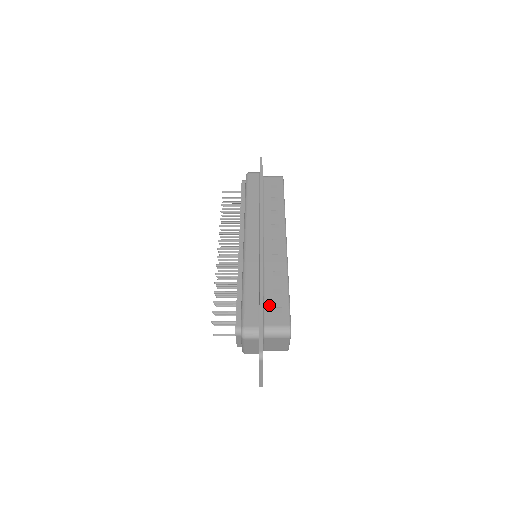
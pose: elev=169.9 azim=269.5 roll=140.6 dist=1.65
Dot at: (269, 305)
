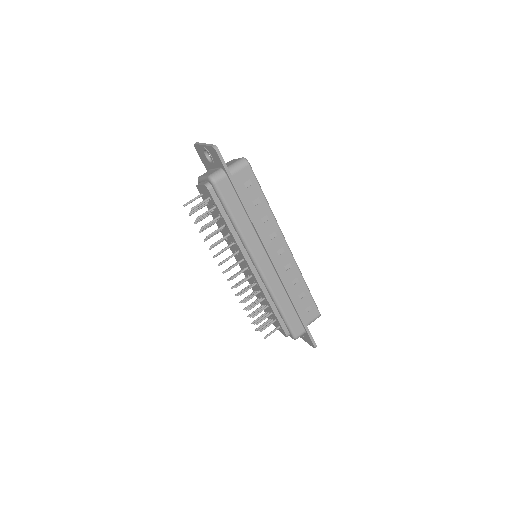
Dot at: (302, 310)
